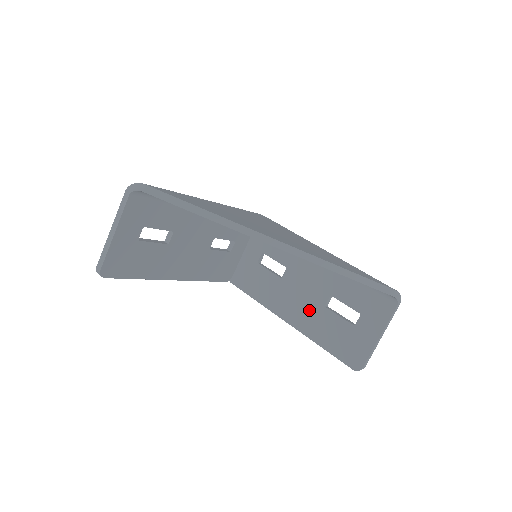
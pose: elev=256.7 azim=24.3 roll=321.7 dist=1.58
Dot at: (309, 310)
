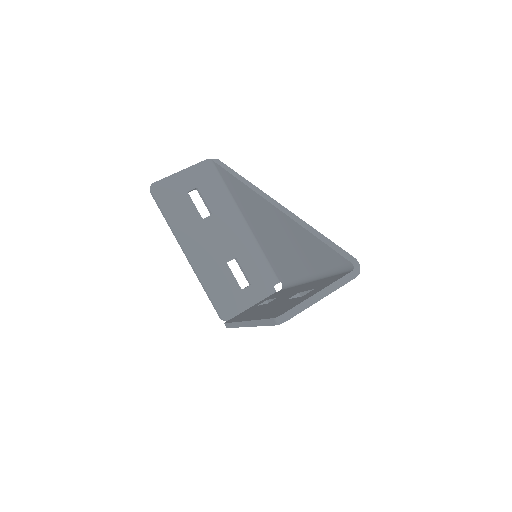
Dot at: occluded
